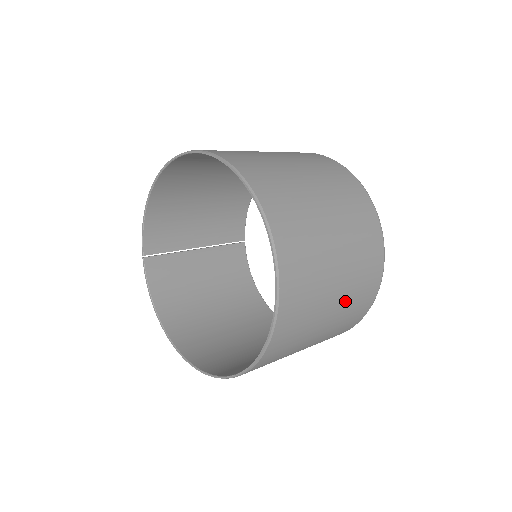
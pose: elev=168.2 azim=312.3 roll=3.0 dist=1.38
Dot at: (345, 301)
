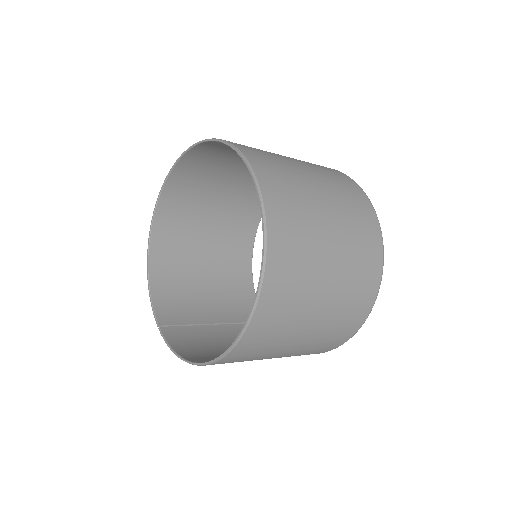
Dot at: (335, 198)
